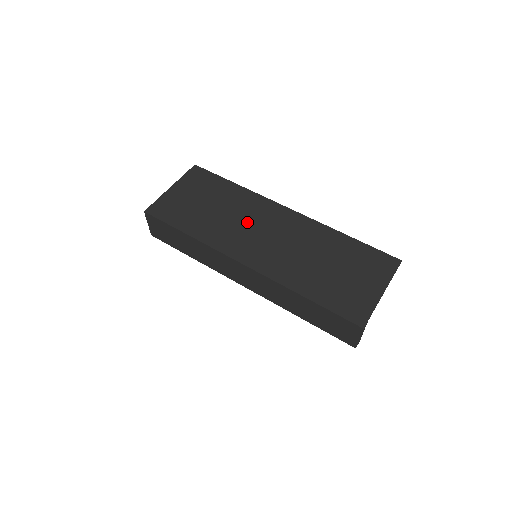
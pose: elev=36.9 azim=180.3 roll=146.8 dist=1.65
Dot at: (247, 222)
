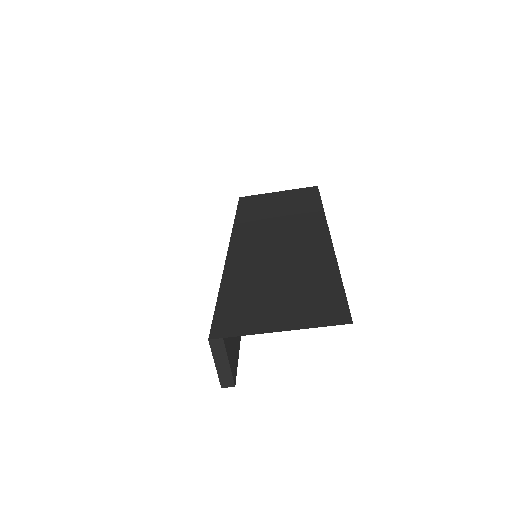
Dot at: (282, 227)
